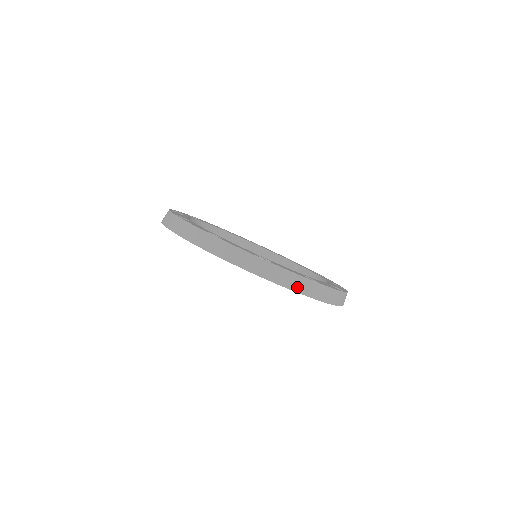
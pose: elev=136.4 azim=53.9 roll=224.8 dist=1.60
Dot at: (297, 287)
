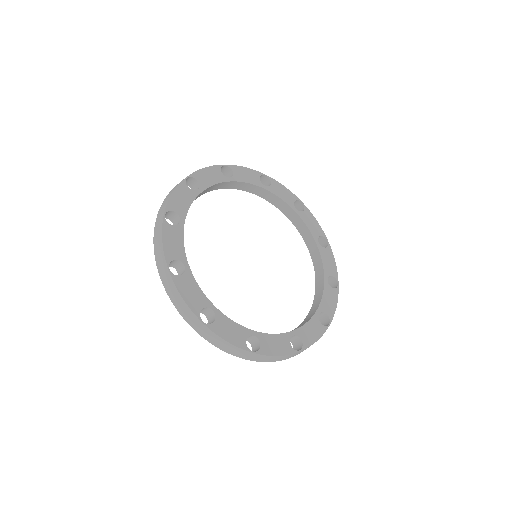
Dot at: (279, 359)
